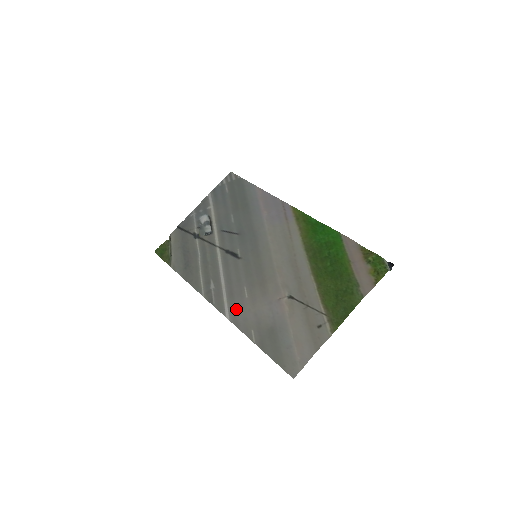
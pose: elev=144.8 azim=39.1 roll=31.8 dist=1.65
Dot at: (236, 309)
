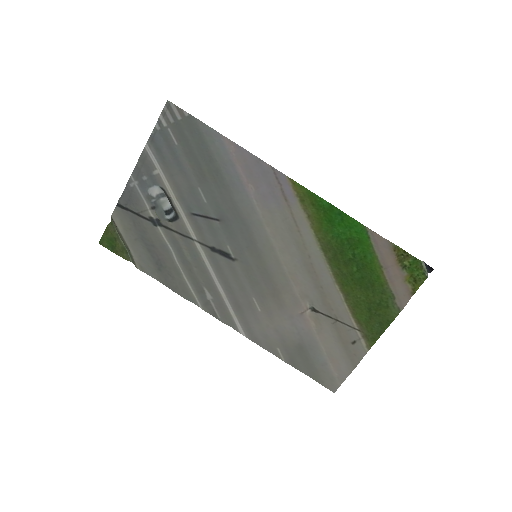
Dot at: (250, 325)
